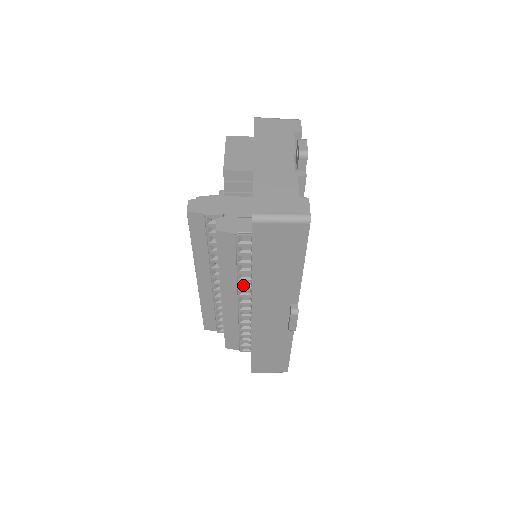
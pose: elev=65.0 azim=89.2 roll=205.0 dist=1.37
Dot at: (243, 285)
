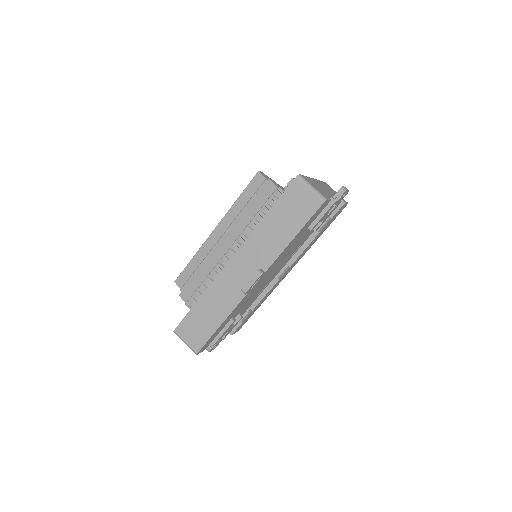
Dot at: (245, 235)
